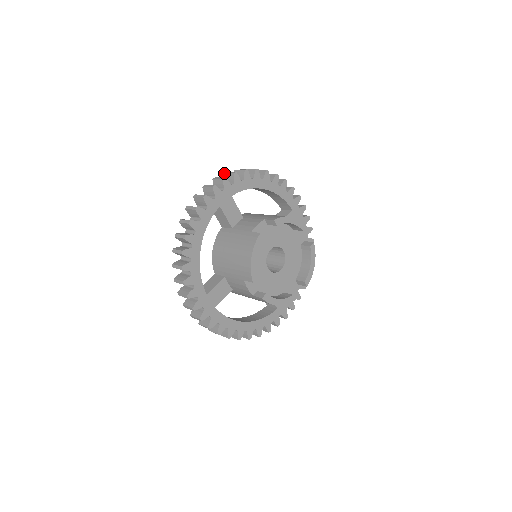
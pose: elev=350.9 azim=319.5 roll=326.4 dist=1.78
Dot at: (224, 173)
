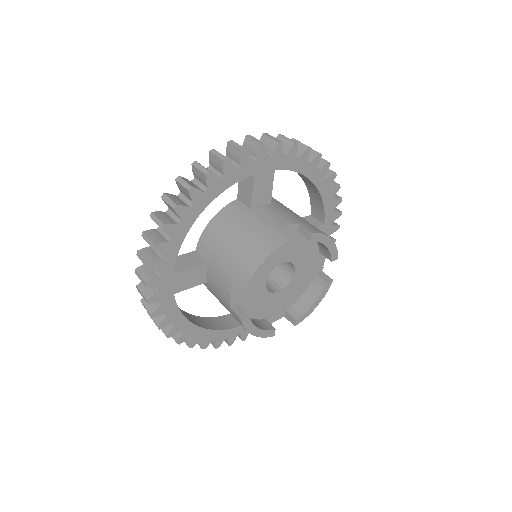
Dot at: (280, 134)
